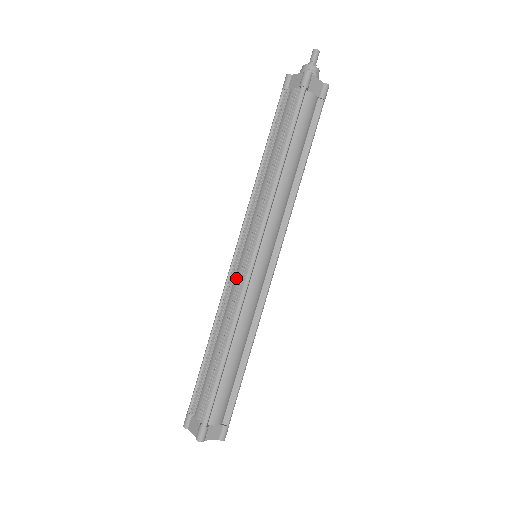
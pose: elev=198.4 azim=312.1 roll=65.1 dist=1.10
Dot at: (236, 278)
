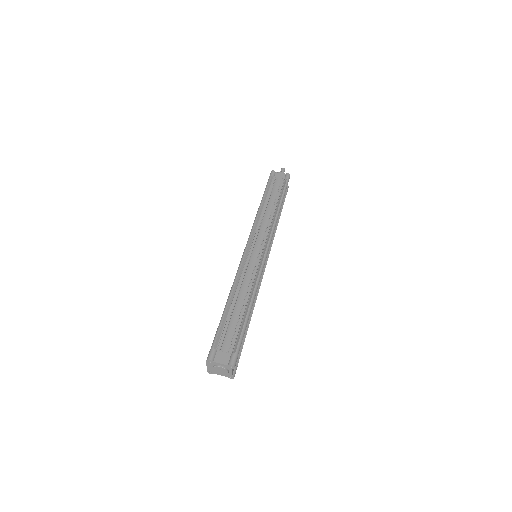
Dot at: (252, 262)
